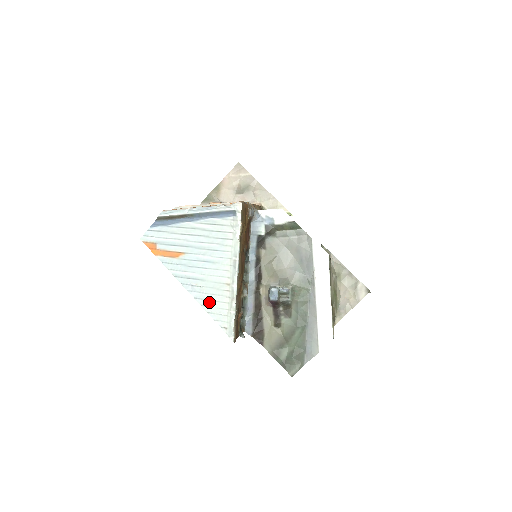
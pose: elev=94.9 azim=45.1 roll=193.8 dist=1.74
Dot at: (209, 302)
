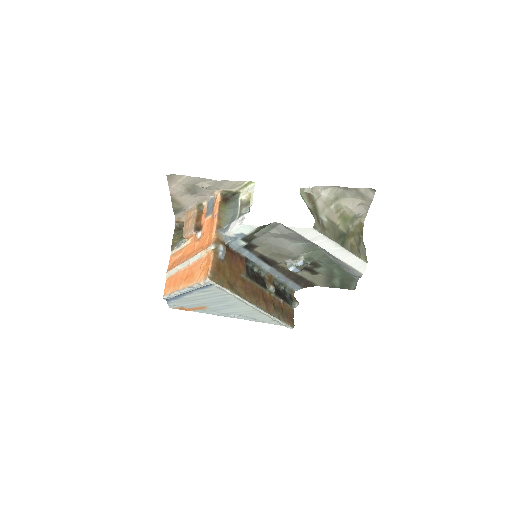
Dot at: (254, 319)
